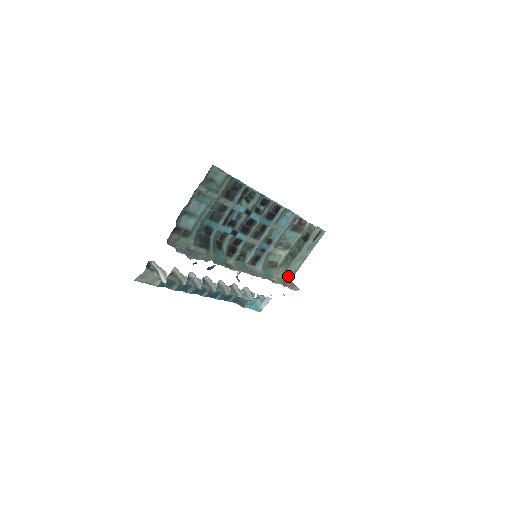
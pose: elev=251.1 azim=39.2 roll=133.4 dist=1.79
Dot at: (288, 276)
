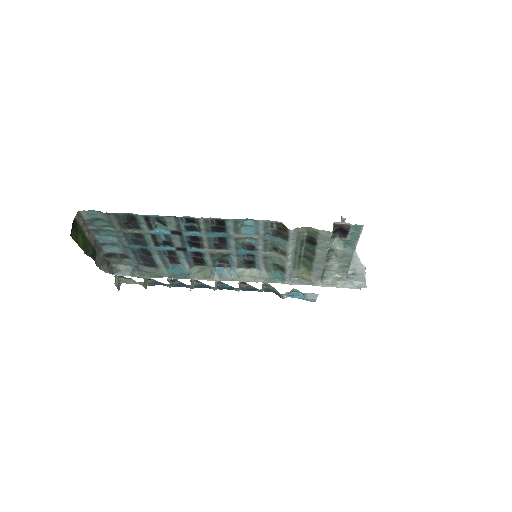
Dot at: (336, 271)
